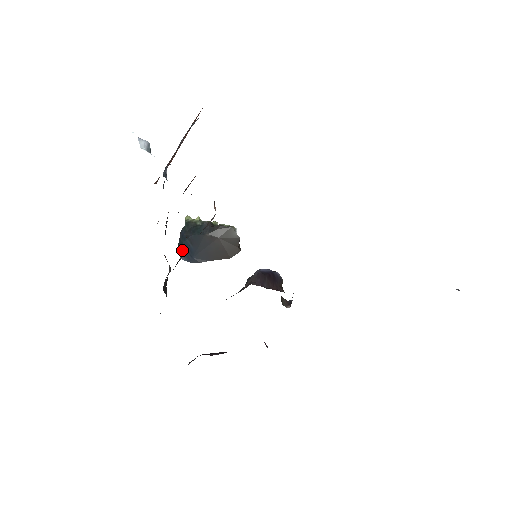
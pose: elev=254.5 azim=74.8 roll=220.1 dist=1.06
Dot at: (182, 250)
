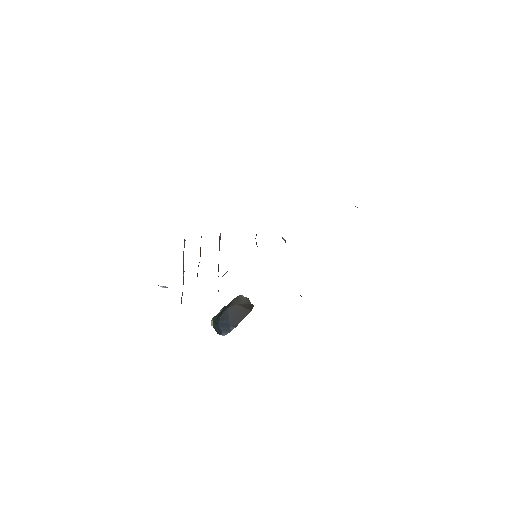
Dot at: (221, 330)
